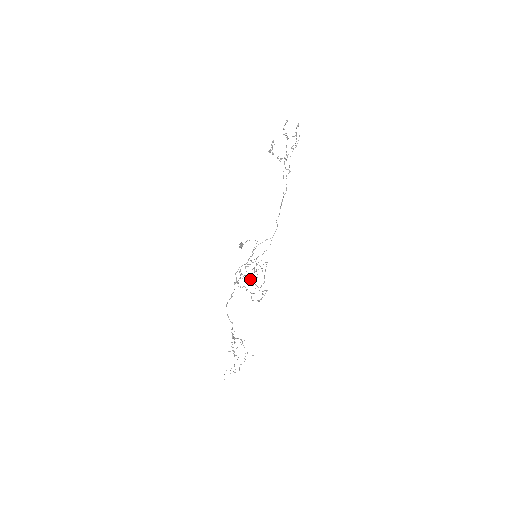
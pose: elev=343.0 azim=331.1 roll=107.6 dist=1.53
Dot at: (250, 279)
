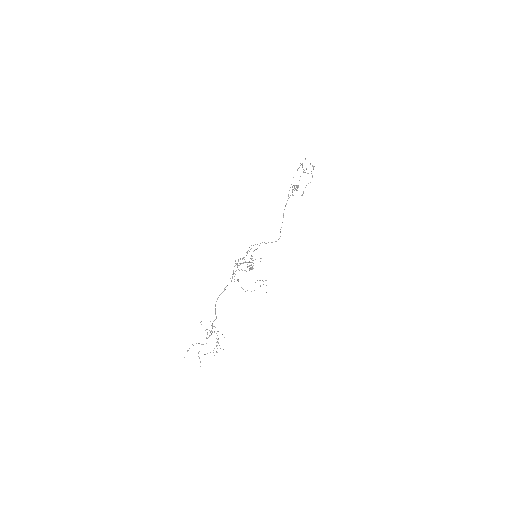
Dot at: occluded
